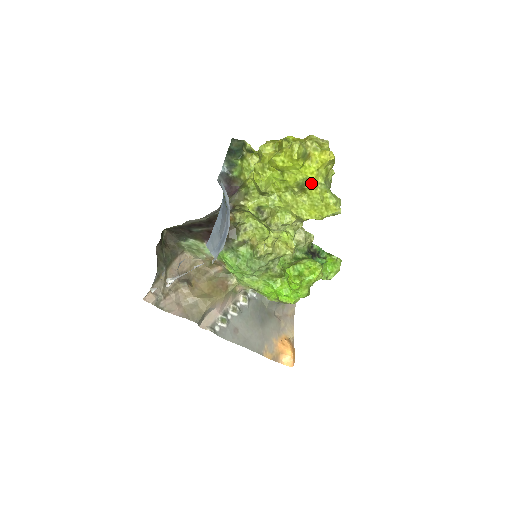
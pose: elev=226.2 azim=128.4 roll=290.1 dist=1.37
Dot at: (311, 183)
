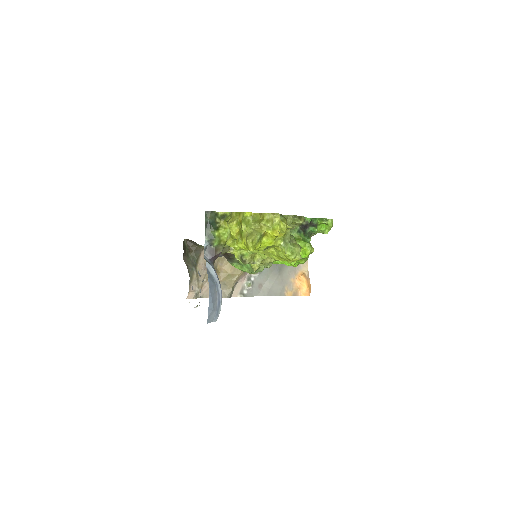
Dot at: (273, 246)
